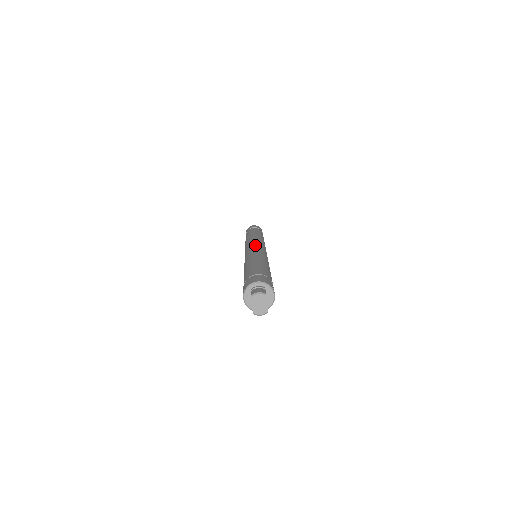
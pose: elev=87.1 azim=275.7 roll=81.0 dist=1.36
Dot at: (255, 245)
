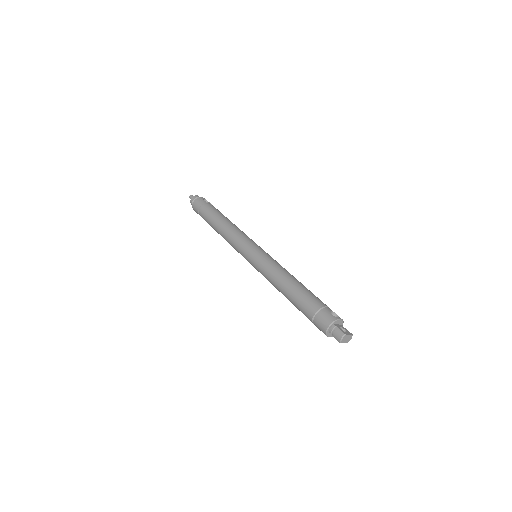
Dot at: (250, 255)
